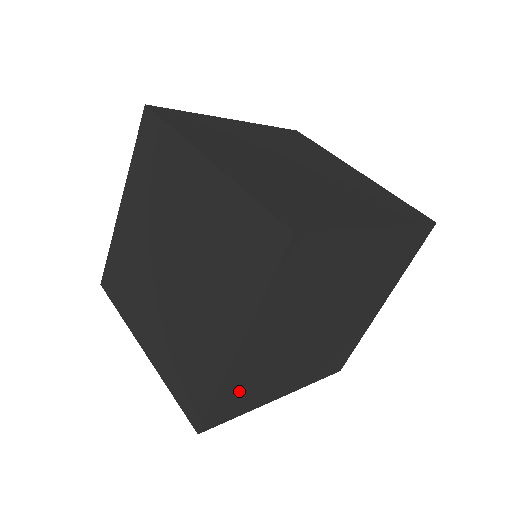
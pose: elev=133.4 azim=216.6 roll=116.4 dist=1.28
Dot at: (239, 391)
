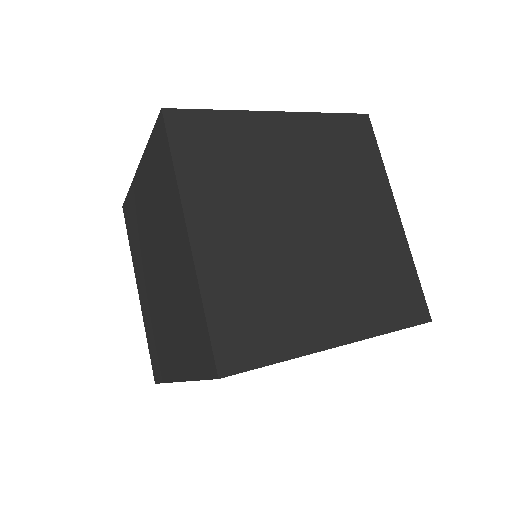
Dot at: occluded
